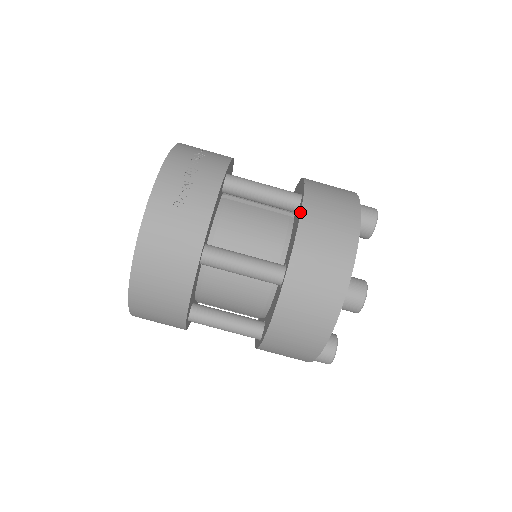
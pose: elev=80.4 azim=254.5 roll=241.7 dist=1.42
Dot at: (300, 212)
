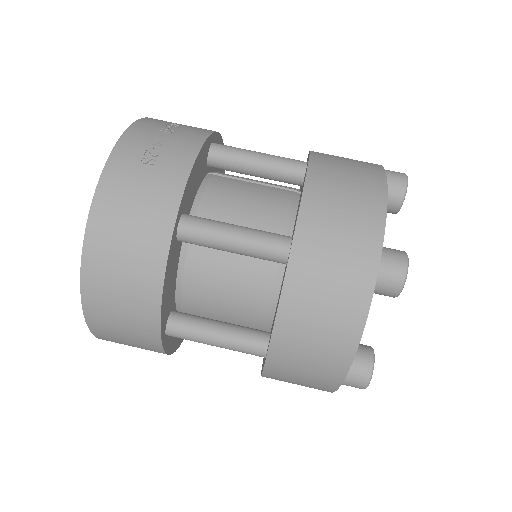
Dot at: occluded
